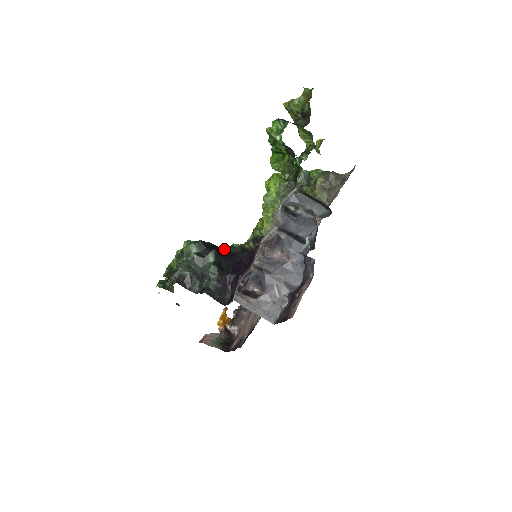
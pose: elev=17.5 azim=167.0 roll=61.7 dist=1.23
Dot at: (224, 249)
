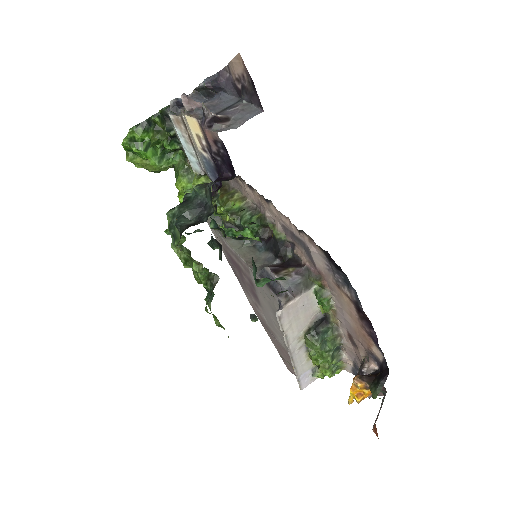
Dot at: occluded
